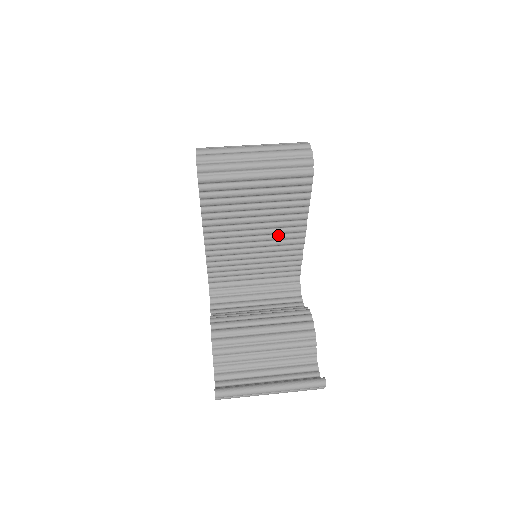
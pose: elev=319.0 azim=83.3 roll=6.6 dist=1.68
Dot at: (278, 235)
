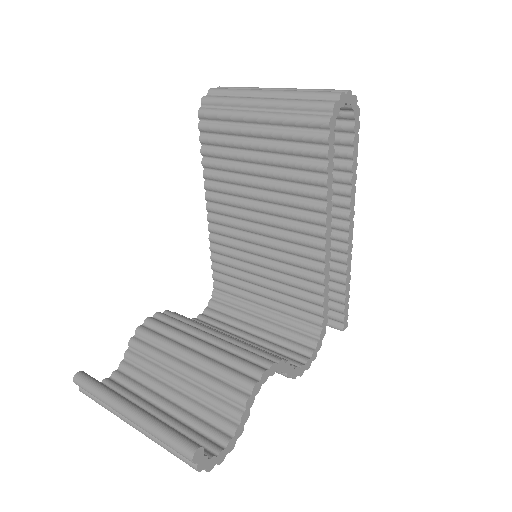
Dot at: (289, 233)
